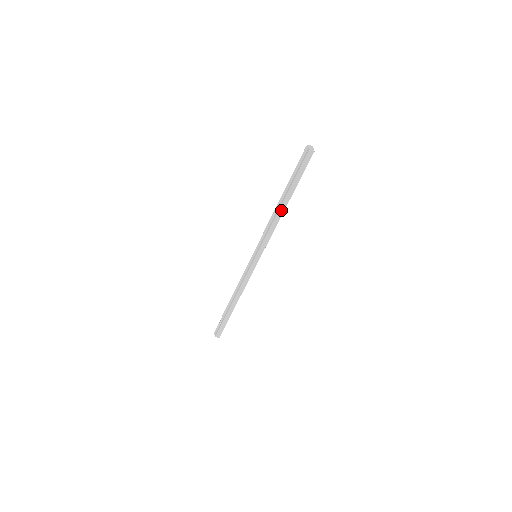
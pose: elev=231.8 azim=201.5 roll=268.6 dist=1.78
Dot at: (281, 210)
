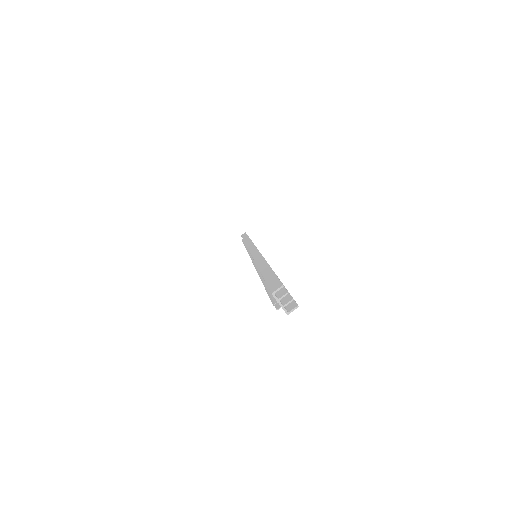
Dot at: occluded
